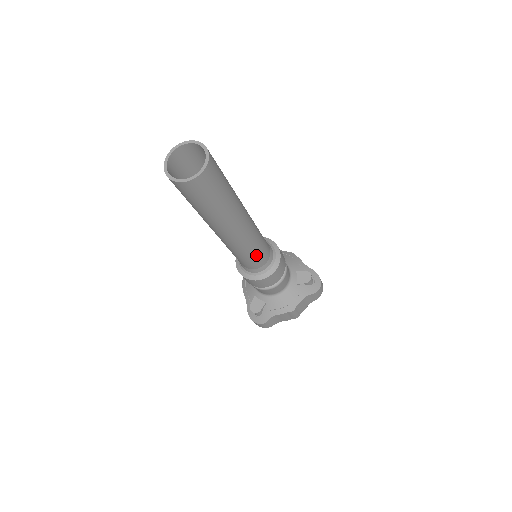
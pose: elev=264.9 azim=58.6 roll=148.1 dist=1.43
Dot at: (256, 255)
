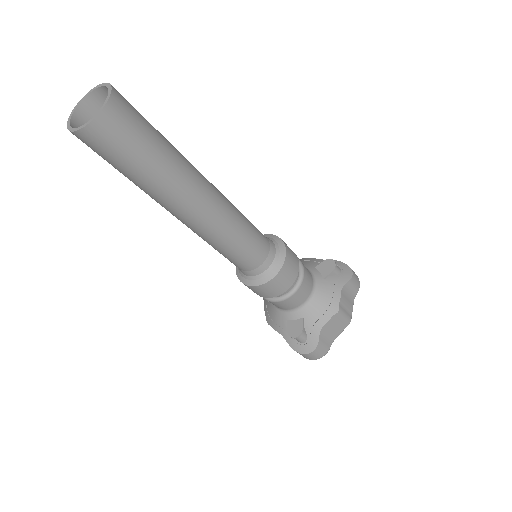
Dot at: (250, 238)
